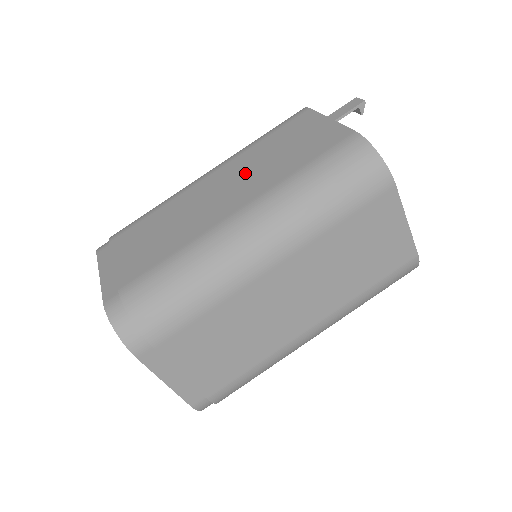
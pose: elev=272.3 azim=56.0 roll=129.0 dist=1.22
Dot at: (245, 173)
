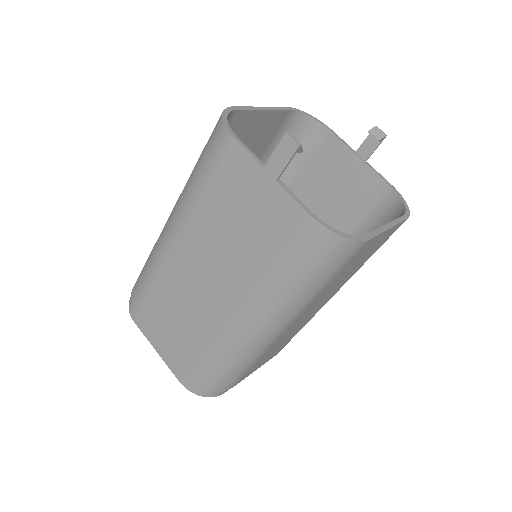
Dot at: (214, 252)
